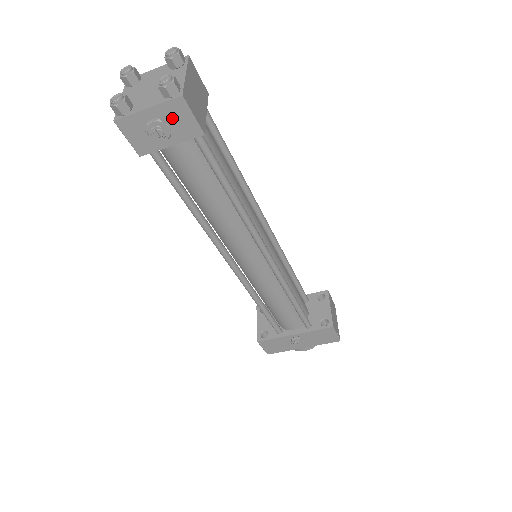
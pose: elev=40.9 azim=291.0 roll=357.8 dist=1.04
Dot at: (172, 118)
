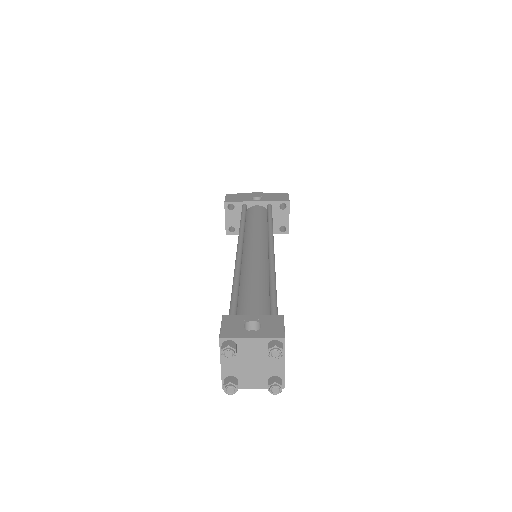
Dot at: occluded
